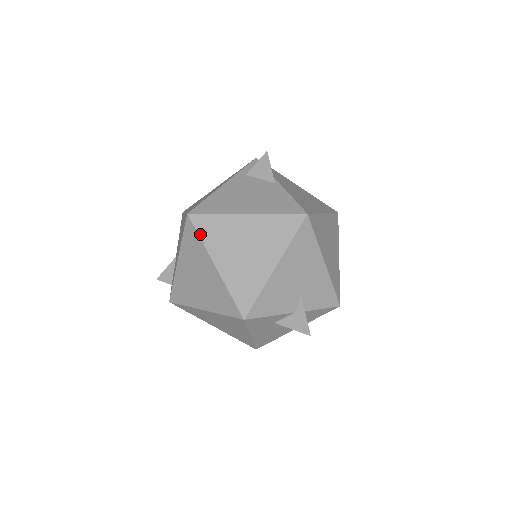
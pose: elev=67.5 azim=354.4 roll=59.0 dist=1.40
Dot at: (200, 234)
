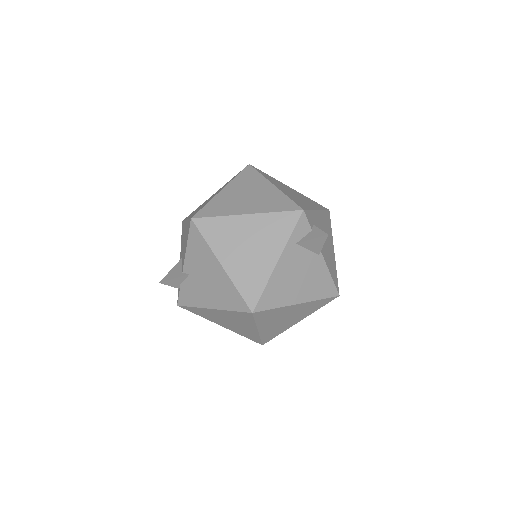
Dot at: (256, 320)
